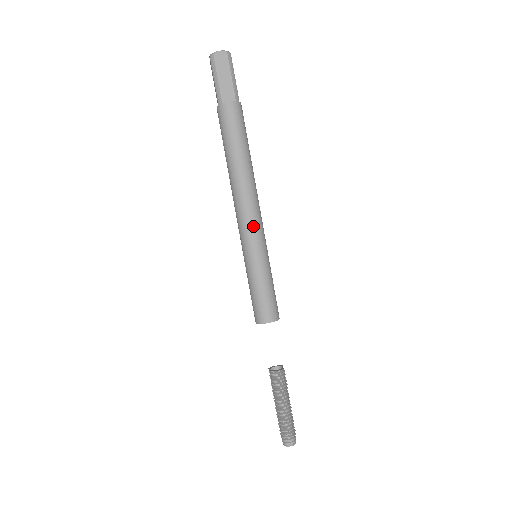
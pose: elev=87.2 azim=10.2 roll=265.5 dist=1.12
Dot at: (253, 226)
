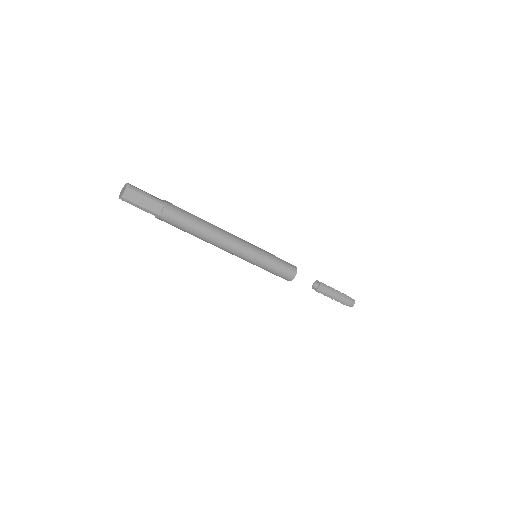
Dot at: (243, 249)
